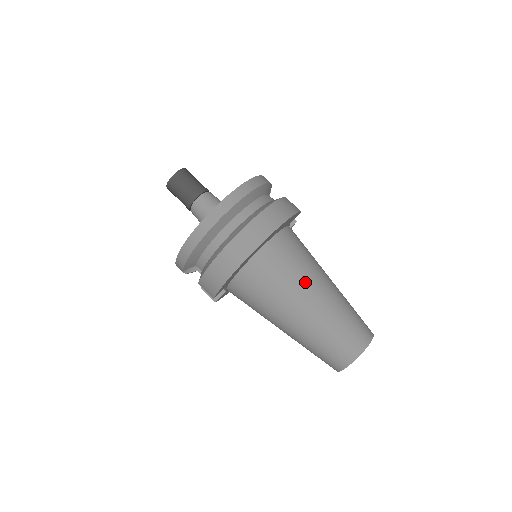
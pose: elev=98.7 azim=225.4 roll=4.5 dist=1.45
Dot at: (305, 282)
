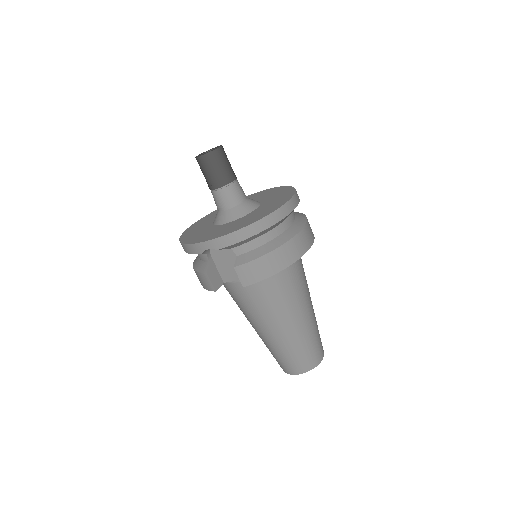
Dot at: (308, 291)
